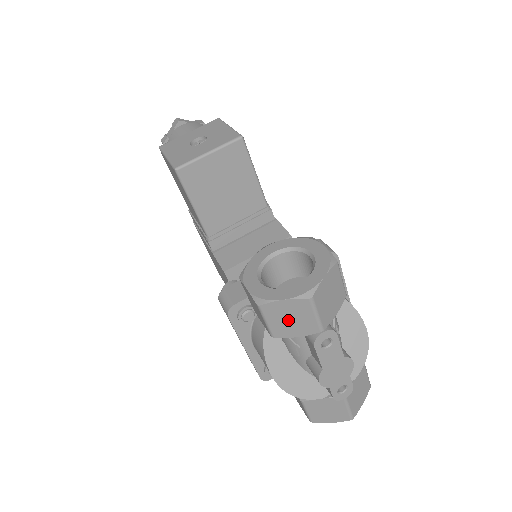
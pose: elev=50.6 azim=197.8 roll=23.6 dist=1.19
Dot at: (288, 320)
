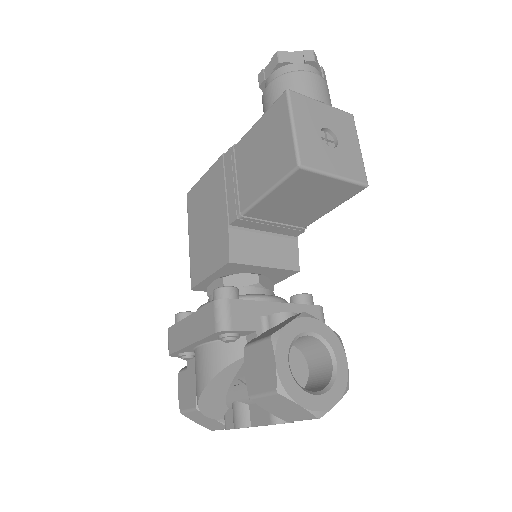
Dot at: (280, 407)
